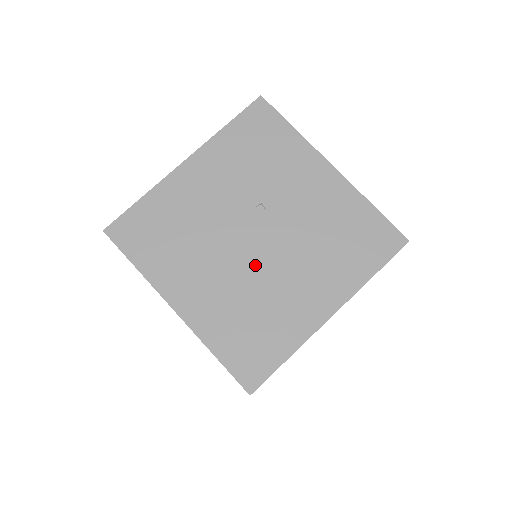
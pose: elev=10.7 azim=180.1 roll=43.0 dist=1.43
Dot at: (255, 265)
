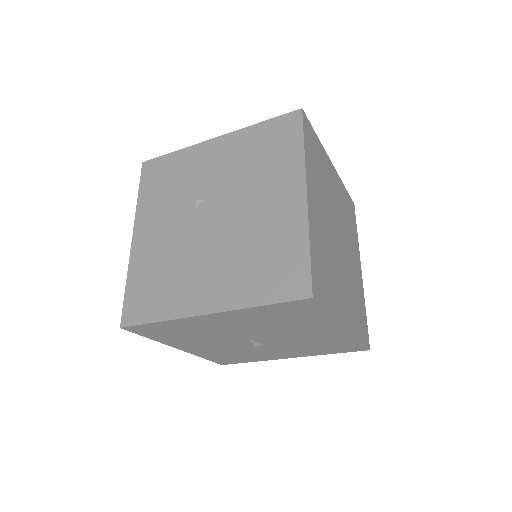
Dot at: (228, 230)
